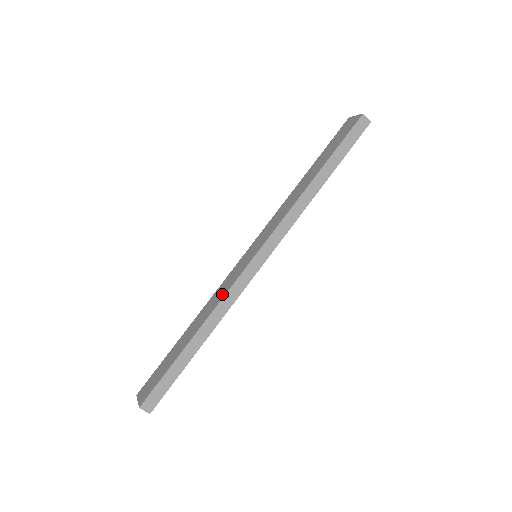
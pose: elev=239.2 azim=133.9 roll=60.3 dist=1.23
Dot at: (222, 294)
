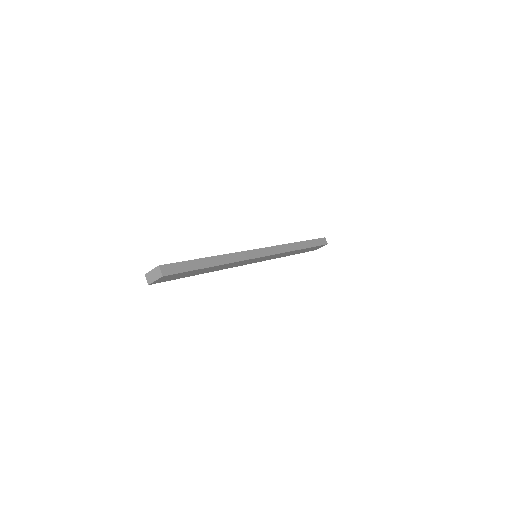
Dot at: occluded
